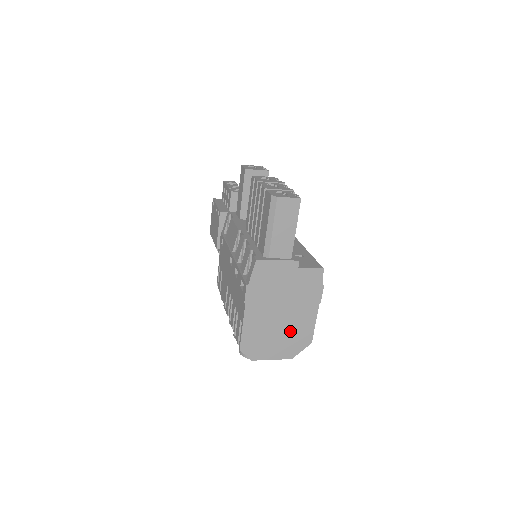
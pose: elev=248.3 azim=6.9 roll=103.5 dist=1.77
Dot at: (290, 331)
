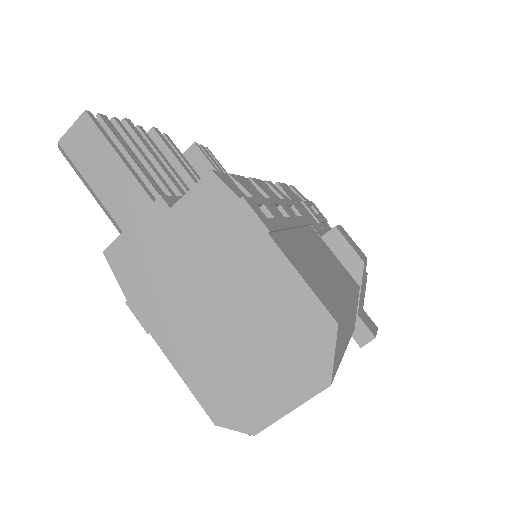
Dot at: (269, 329)
